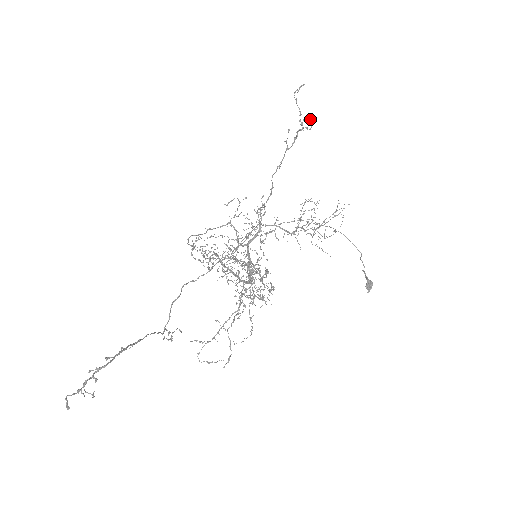
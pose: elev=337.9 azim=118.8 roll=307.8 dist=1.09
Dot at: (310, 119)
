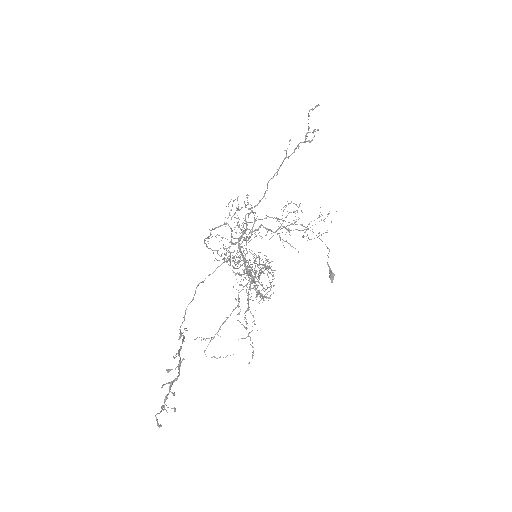
Dot at: occluded
